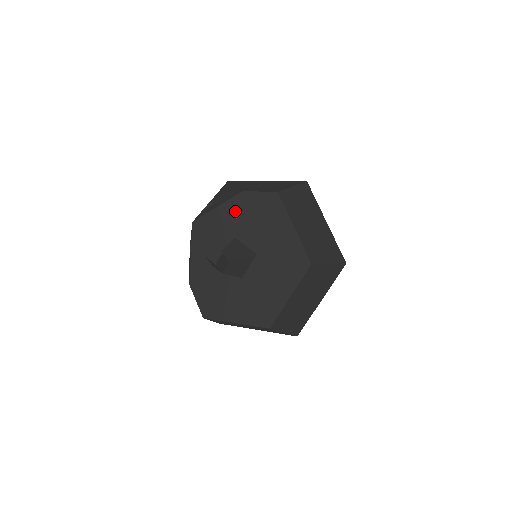
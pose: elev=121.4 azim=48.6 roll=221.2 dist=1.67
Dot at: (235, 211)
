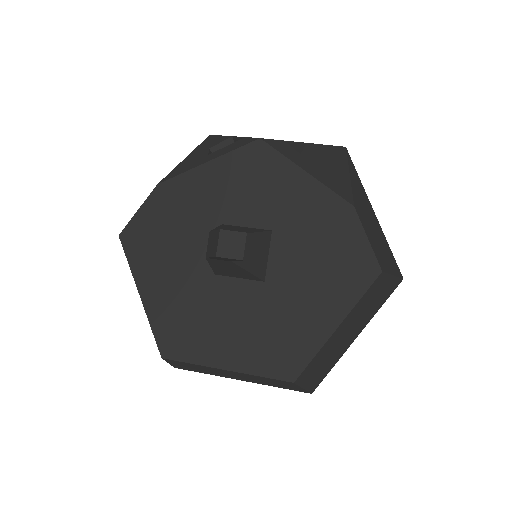
Dot at: (316, 209)
